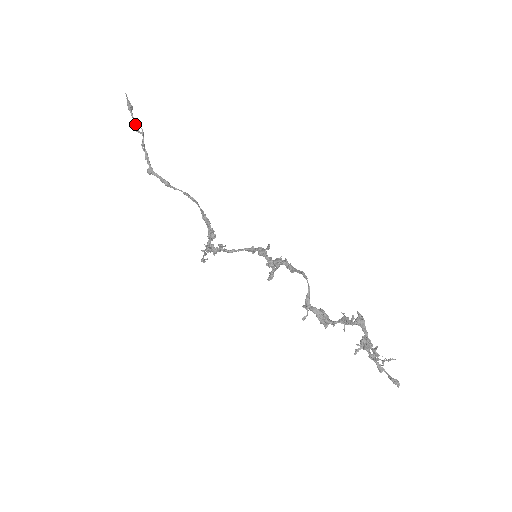
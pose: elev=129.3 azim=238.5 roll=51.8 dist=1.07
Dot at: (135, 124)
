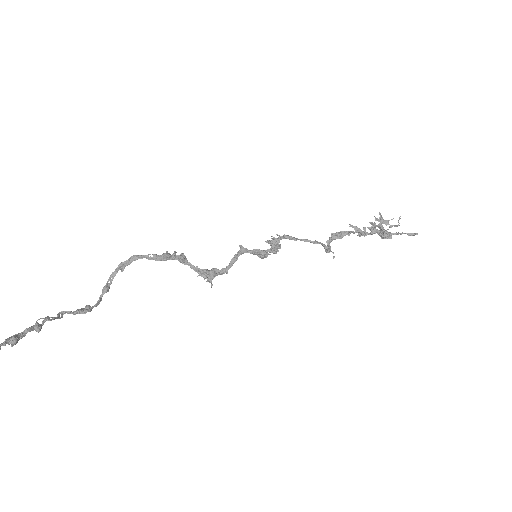
Dot at: (37, 331)
